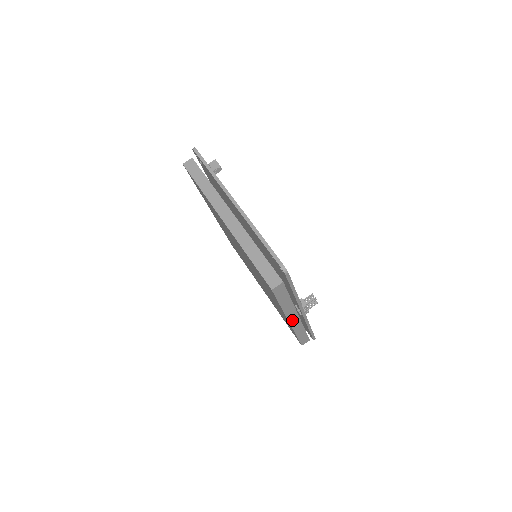
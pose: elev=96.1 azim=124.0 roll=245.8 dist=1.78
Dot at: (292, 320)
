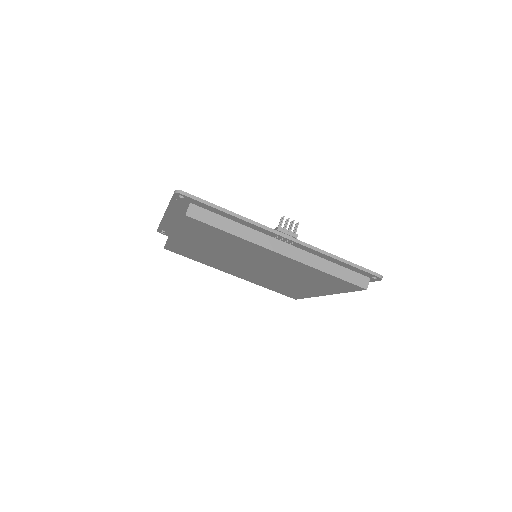
Dot at: (281, 250)
